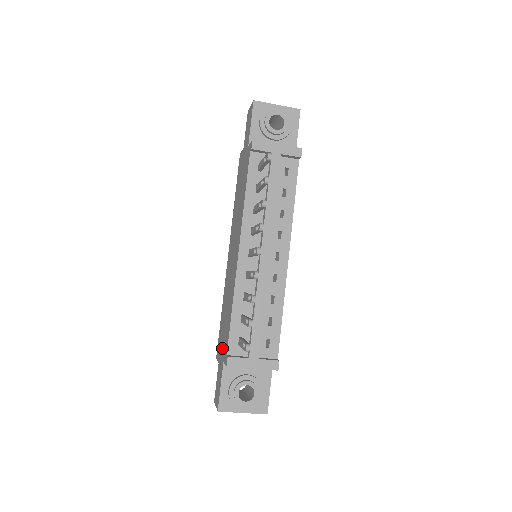
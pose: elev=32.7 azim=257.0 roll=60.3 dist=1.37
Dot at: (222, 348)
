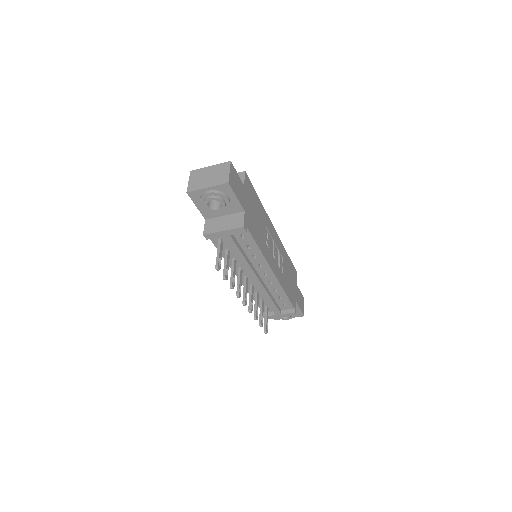
Dot at: occluded
